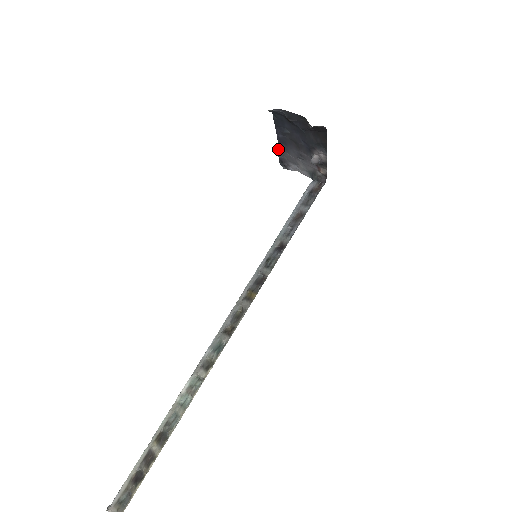
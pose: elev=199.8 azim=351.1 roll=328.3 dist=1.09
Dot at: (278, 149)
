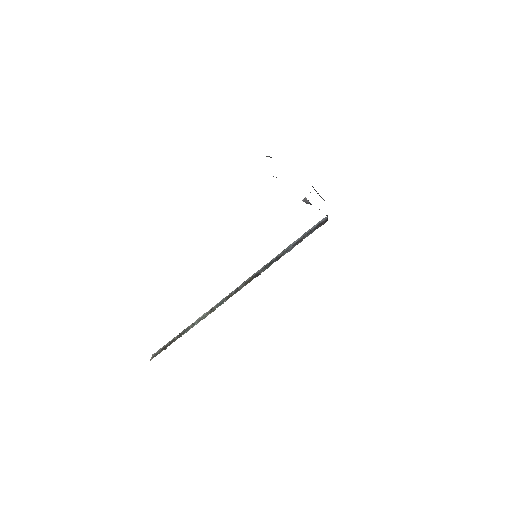
Dot at: occluded
